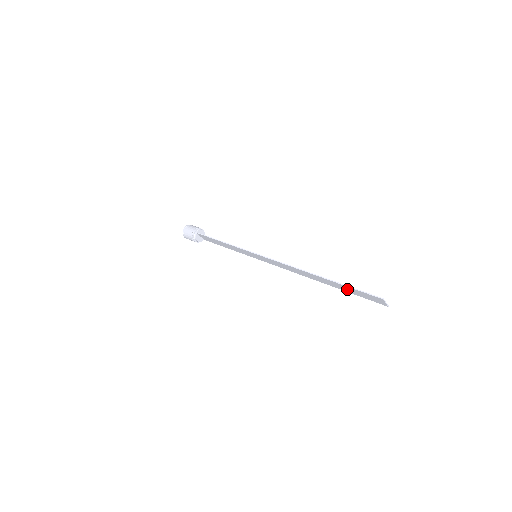
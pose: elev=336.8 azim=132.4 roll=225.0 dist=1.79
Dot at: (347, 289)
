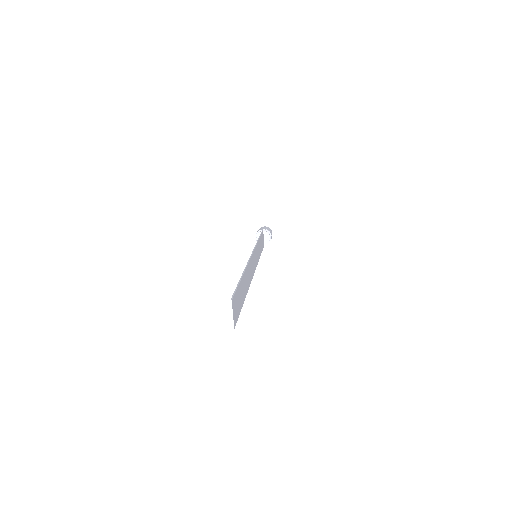
Dot at: (240, 294)
